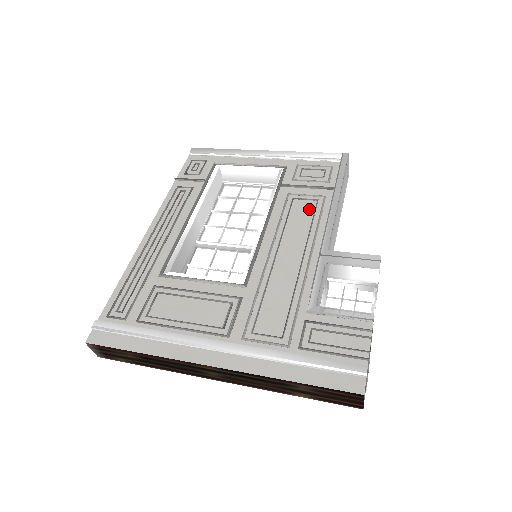
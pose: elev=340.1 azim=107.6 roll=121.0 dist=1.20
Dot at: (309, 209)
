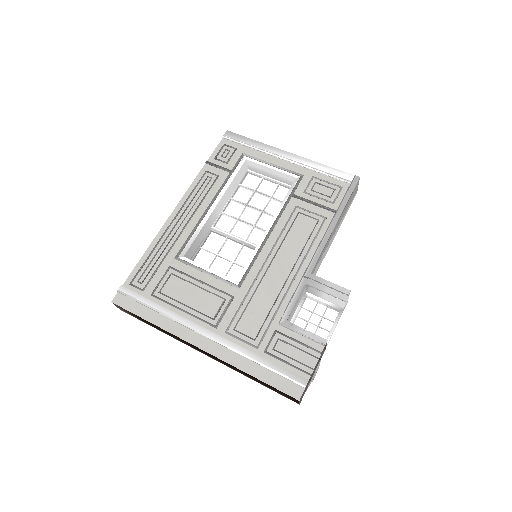
Dot at: (309, 227)
